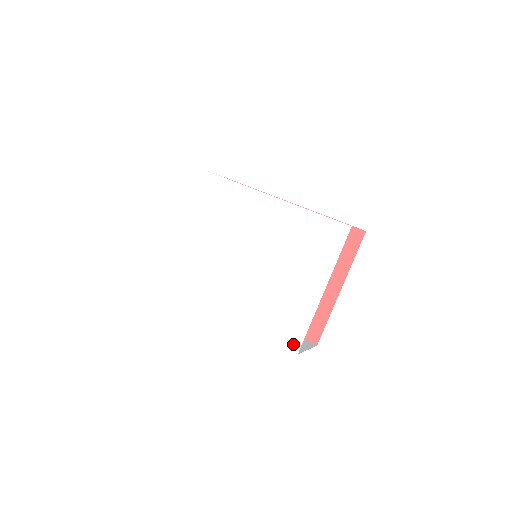
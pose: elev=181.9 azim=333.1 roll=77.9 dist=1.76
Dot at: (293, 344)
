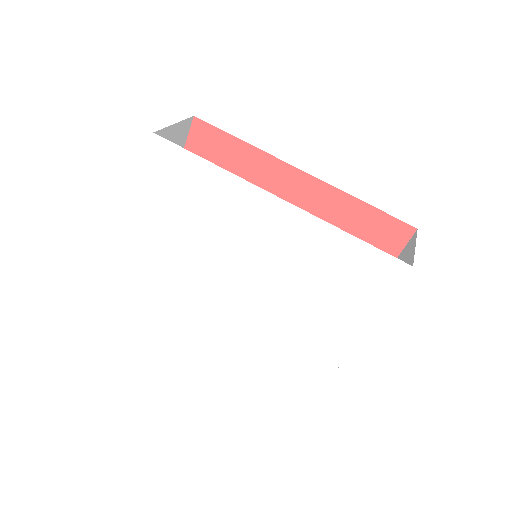
Dot at: (314, 383)
